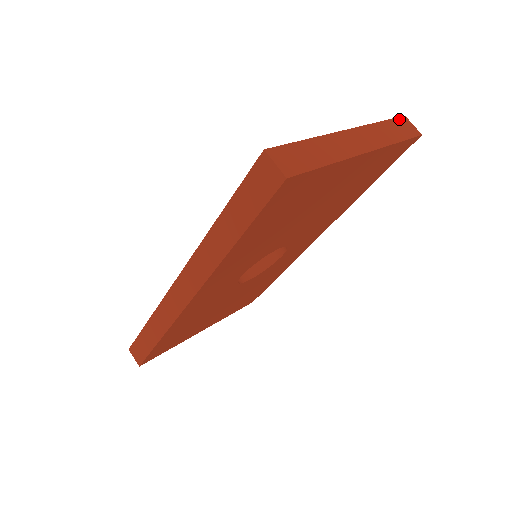
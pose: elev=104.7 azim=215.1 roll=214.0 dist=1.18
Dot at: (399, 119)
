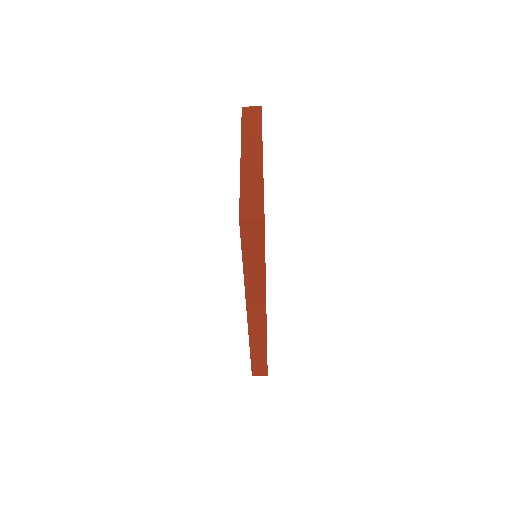
Dot at: (243, 113)
